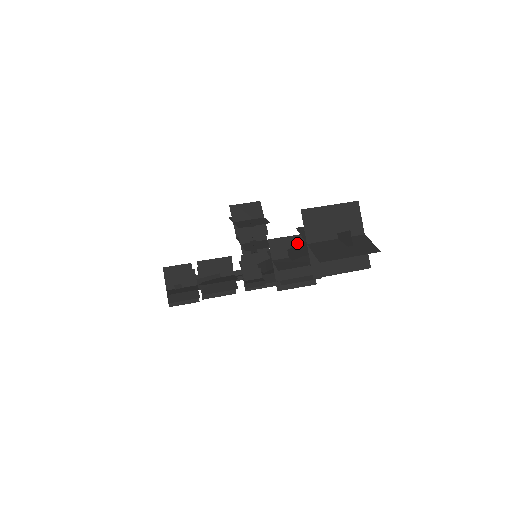
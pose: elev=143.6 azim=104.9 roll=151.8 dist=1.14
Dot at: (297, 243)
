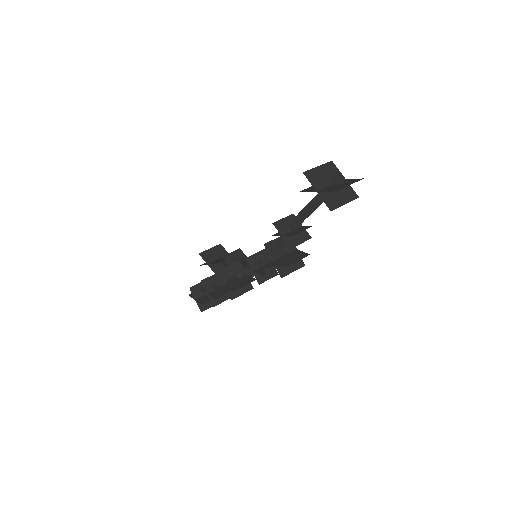
Dot at: (292, 220)
